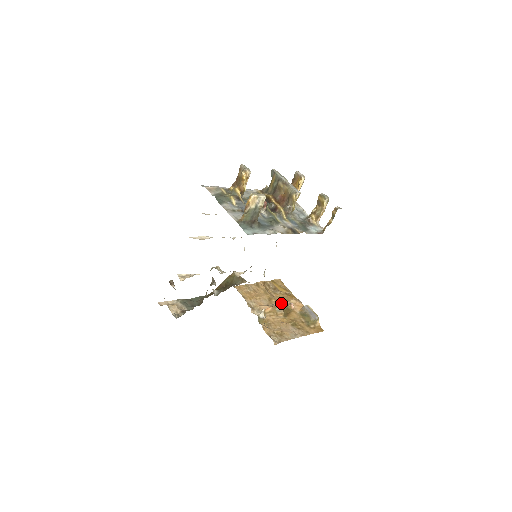
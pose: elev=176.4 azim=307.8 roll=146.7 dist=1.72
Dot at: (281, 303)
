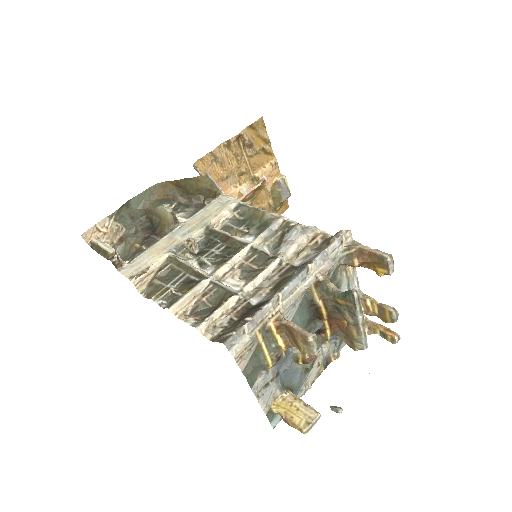
Dot at: (253, 176)
